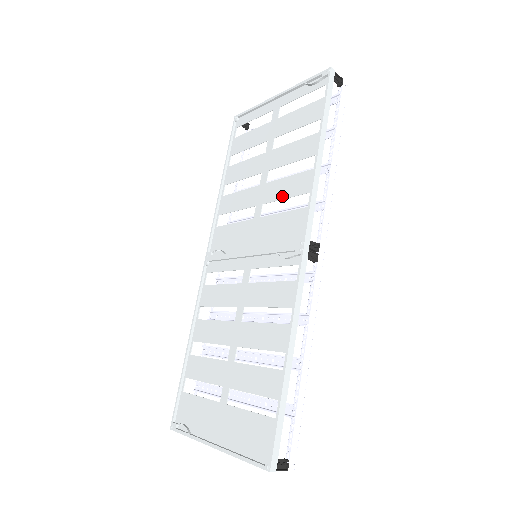
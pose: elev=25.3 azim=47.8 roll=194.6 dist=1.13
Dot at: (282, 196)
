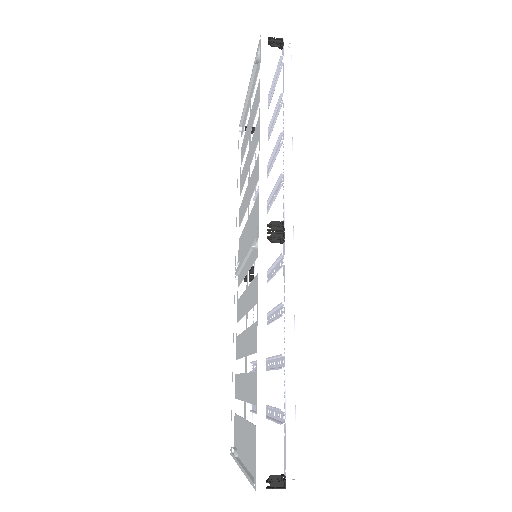
Dot at: (254, 186)
